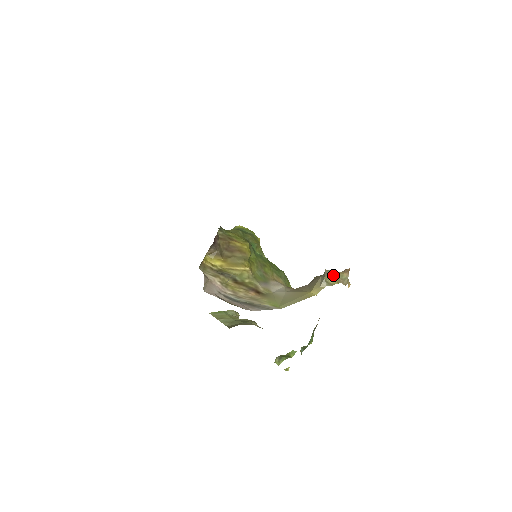
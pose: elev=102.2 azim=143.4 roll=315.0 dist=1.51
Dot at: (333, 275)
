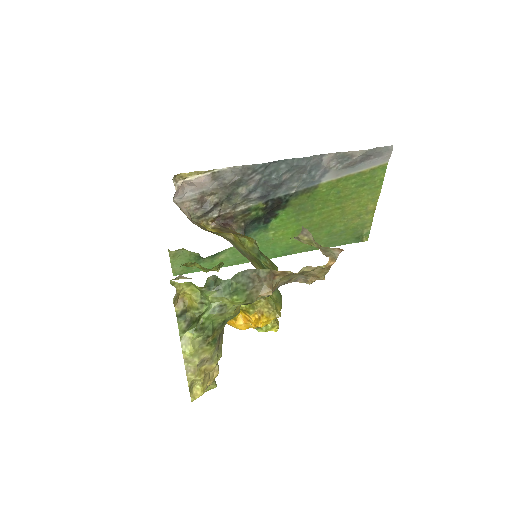
Dot at: (313, 241)
